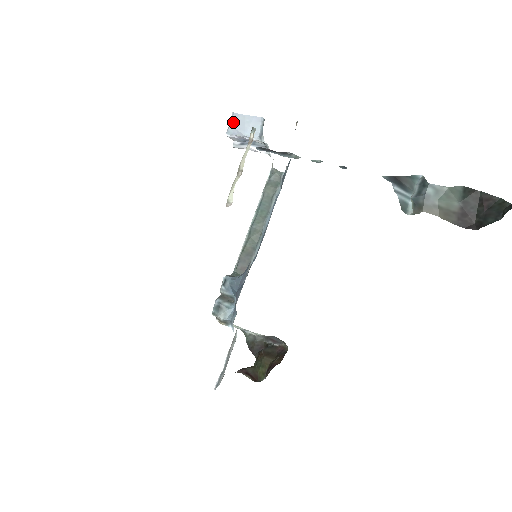
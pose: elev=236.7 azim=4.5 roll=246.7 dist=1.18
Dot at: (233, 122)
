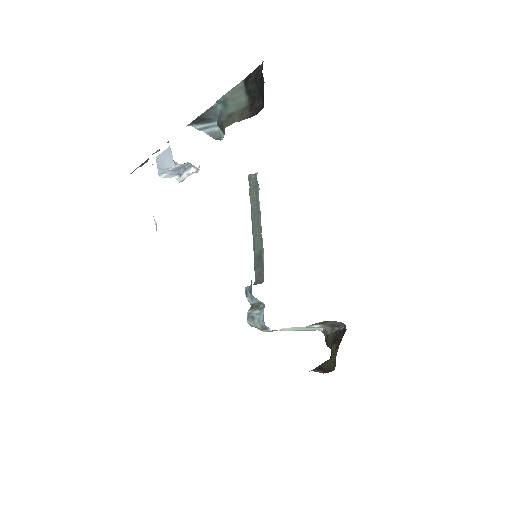
Dot at: (157, 165)
